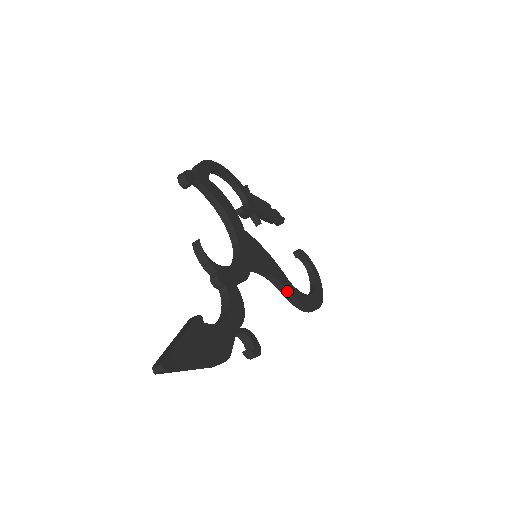
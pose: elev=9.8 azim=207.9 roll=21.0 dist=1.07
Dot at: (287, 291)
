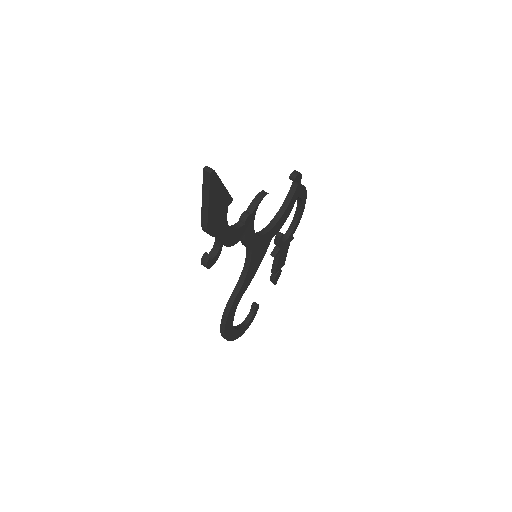
Dot at: (237, 294)
